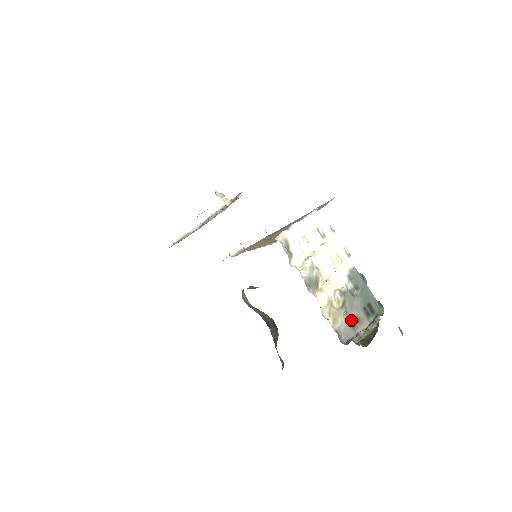
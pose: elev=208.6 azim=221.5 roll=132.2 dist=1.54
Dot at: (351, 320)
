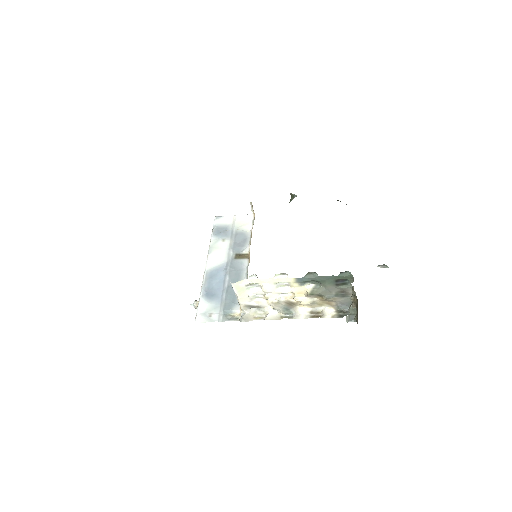
Dot at: (337, 296)
